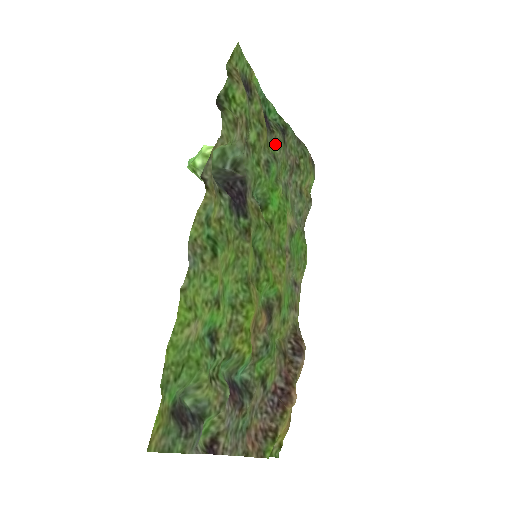
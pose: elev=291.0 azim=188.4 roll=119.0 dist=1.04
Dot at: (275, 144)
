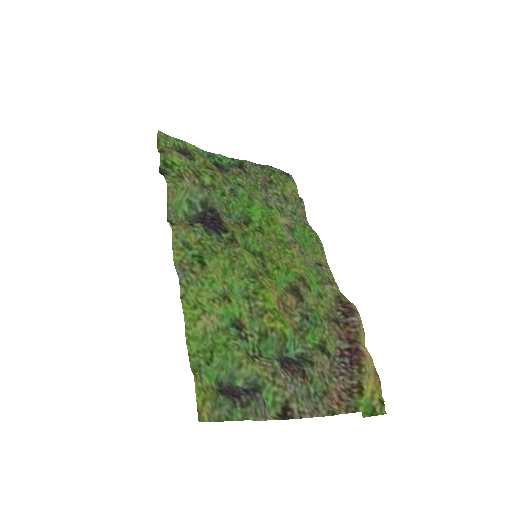
Dot at: (235, 177)
